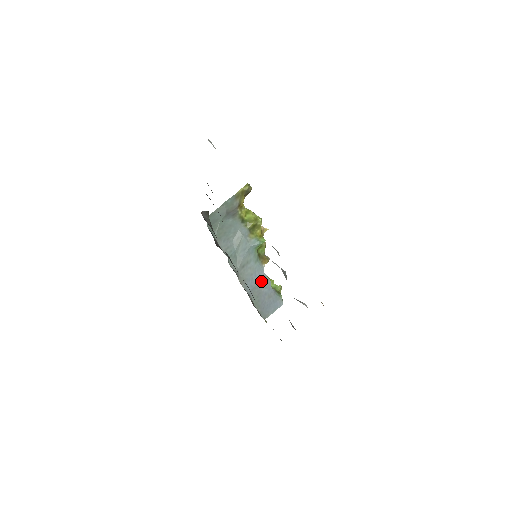
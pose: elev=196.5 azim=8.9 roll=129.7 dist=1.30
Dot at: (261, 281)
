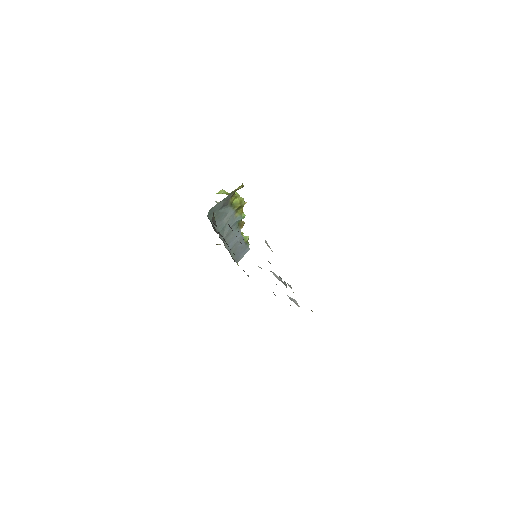
Dot at: (238, 240)
